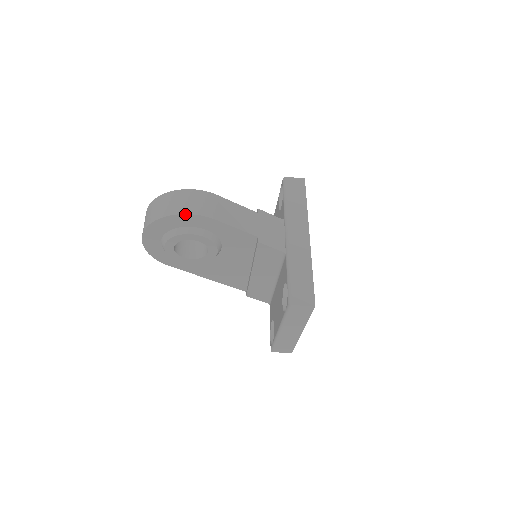
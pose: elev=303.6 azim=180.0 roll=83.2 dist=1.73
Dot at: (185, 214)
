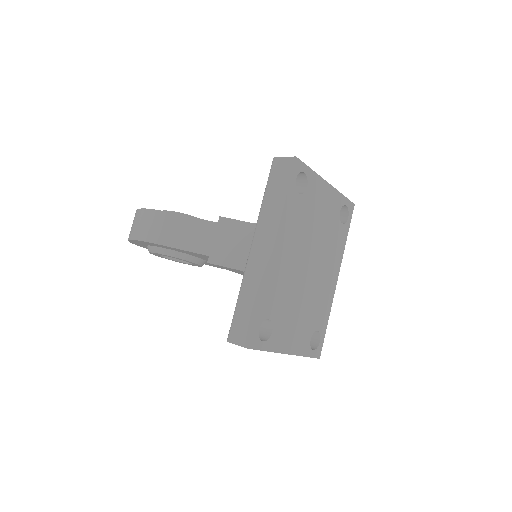
Dot at: (135, 240)
